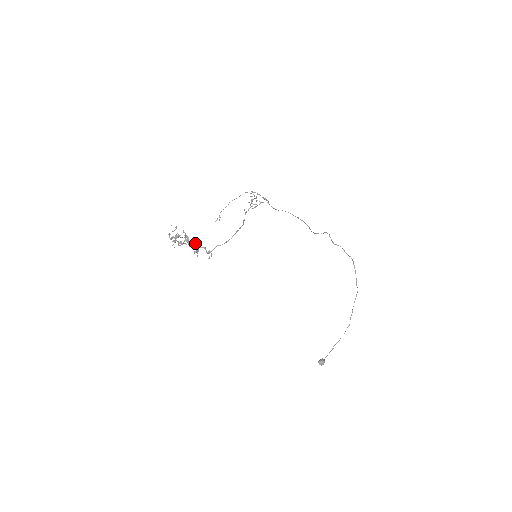
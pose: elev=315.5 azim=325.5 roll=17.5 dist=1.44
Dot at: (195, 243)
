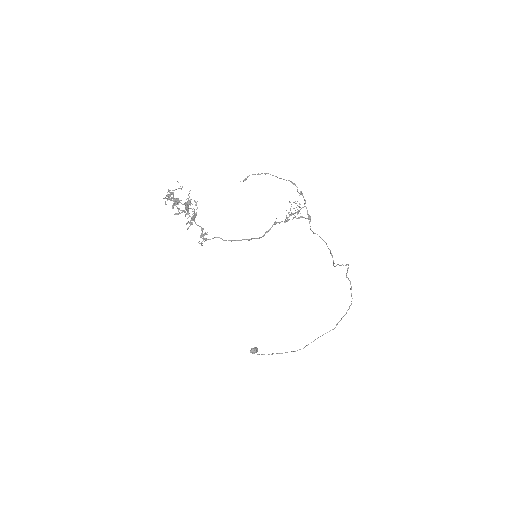
Dot at: (194, 219)
